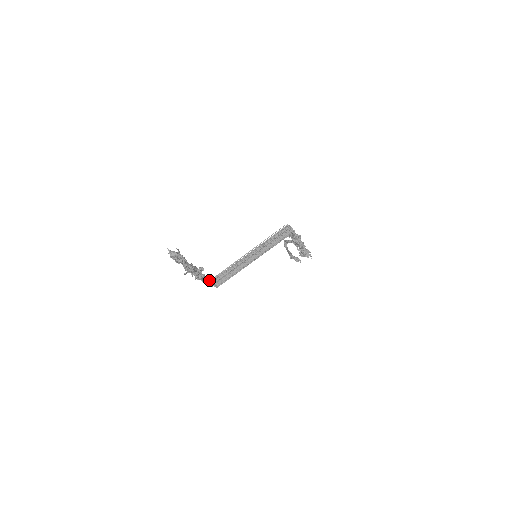
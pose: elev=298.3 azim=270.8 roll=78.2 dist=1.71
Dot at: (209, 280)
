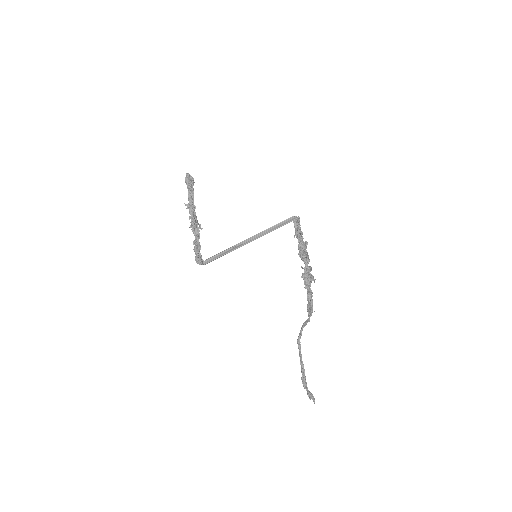
Dot at: (200, 255)
